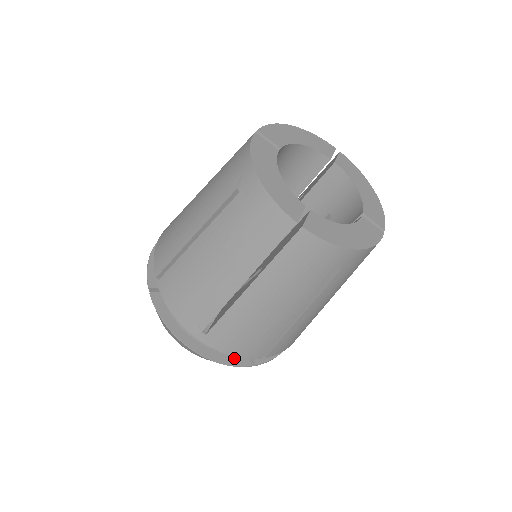
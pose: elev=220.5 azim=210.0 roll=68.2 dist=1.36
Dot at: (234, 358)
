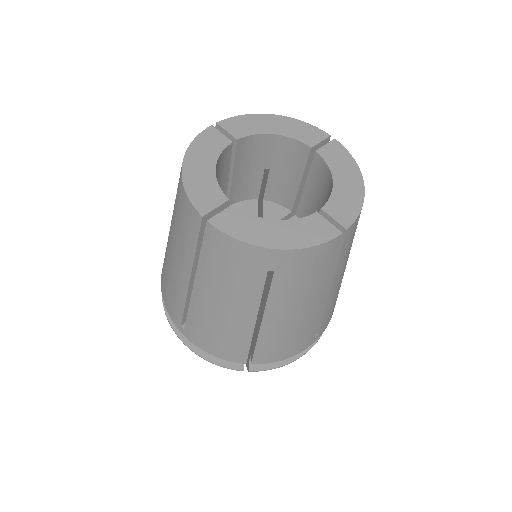
Dot at: occluded
